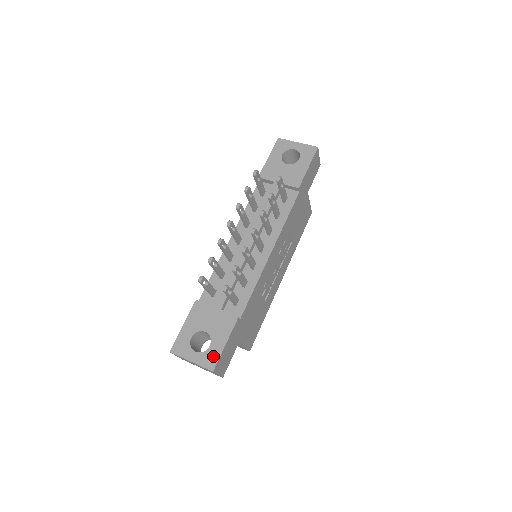
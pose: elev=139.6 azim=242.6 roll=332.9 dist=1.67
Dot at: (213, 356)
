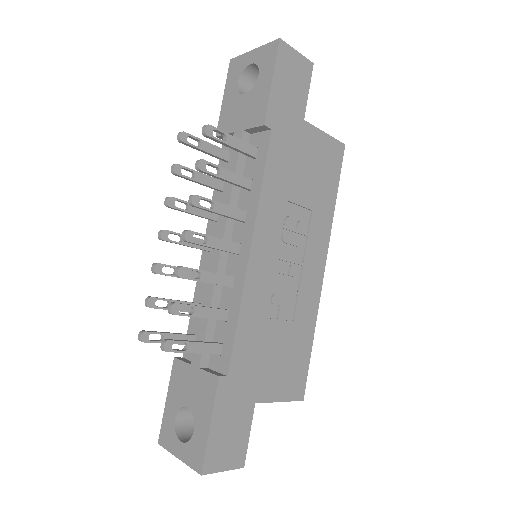
Dot at: (198, 448)
